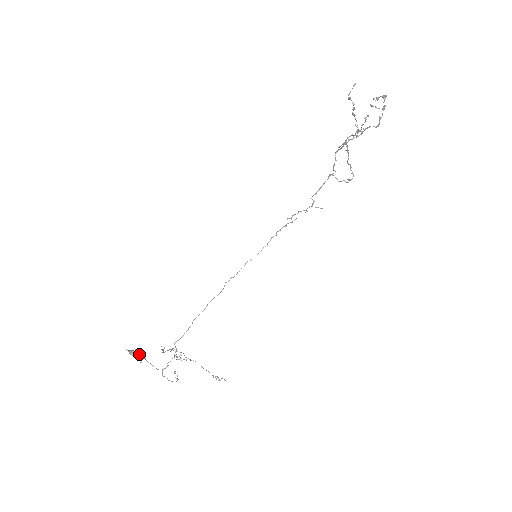
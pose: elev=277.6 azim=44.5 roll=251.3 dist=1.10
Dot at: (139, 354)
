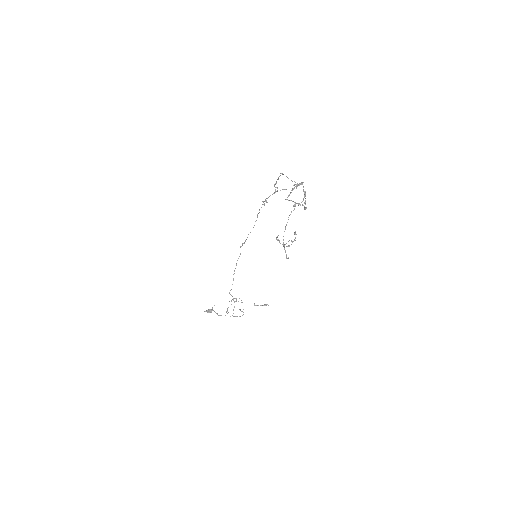
Dot at: (212, 308)
